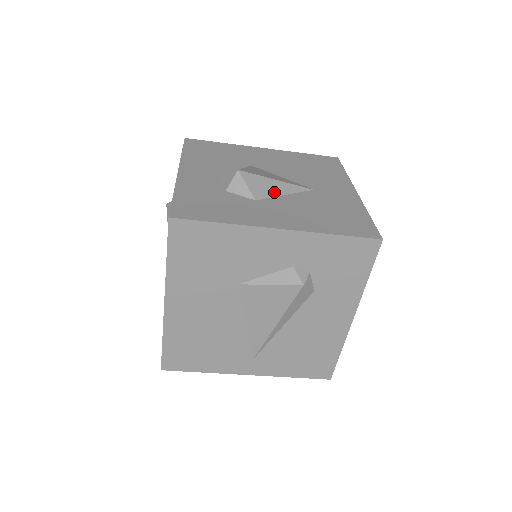
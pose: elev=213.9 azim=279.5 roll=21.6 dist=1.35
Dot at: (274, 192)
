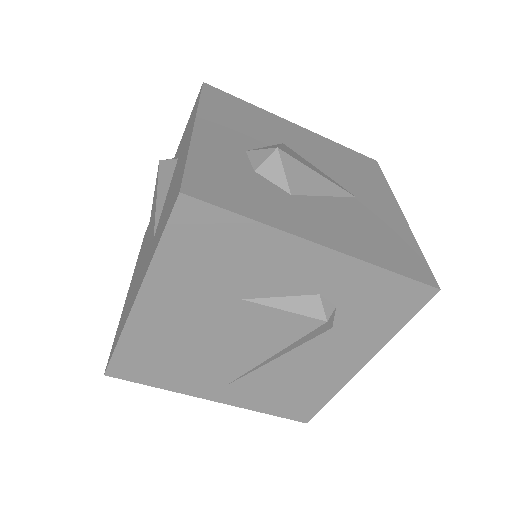
Dot at: (314, 189)
